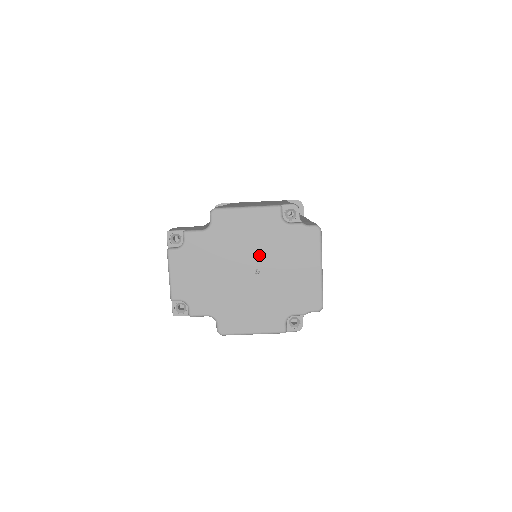
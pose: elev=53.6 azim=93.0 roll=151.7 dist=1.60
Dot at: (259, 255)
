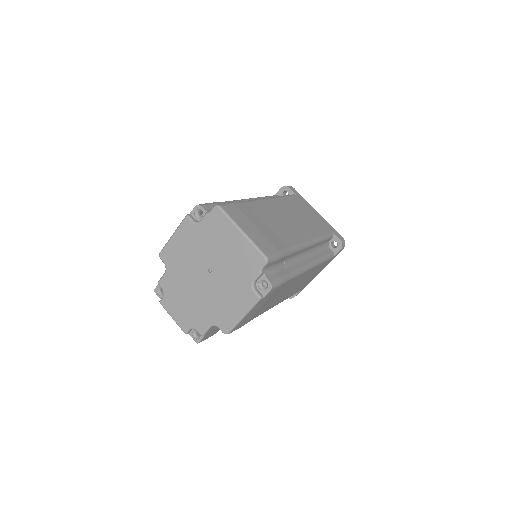
Dot at: (202, 259)
